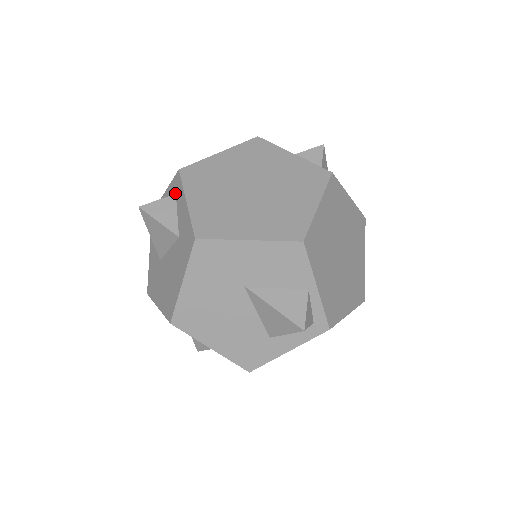
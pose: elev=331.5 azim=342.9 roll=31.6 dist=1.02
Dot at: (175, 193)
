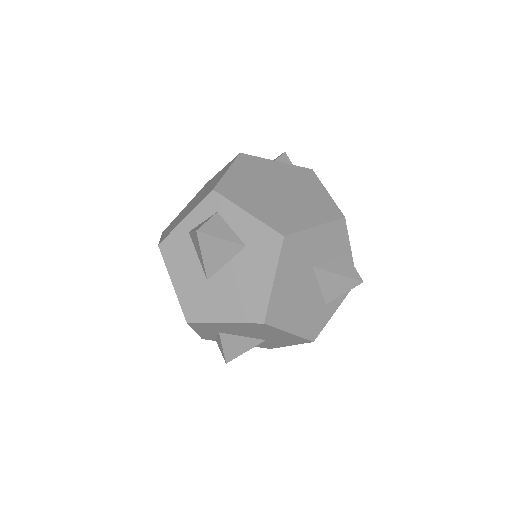
Dot at: (215, 211)
